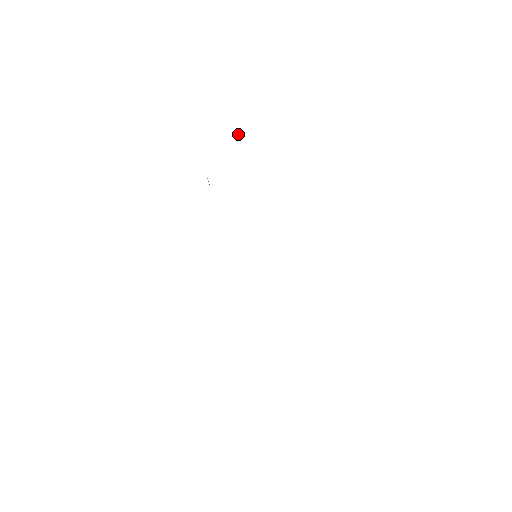
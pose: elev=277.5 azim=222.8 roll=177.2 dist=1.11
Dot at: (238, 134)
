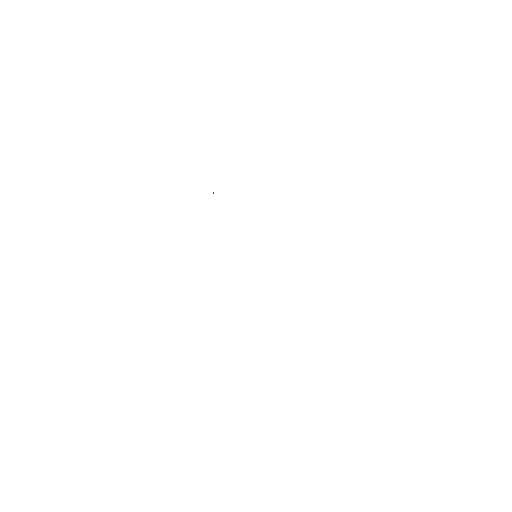
Dot at: (213, 192)
